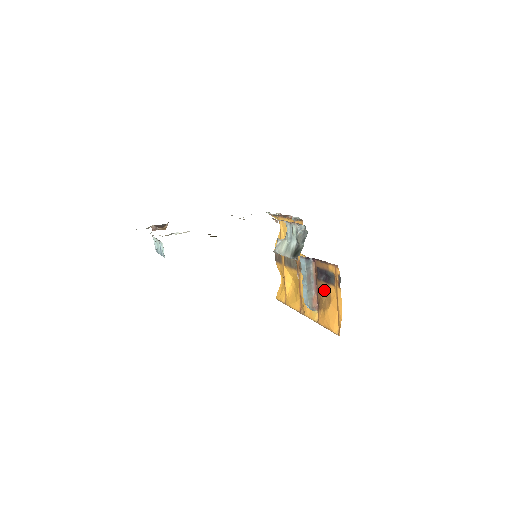
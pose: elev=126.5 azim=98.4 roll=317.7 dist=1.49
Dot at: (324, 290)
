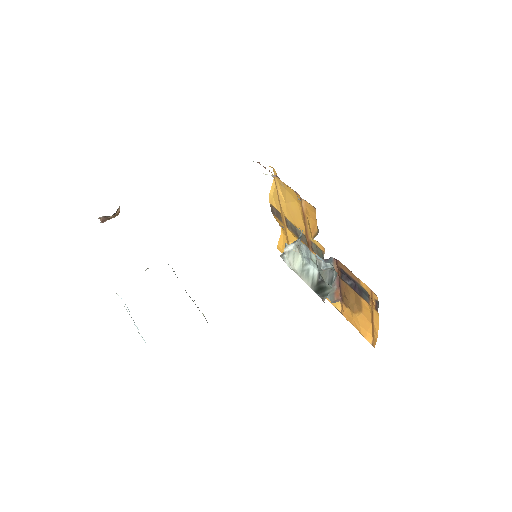
Dot at: (352, 295)
